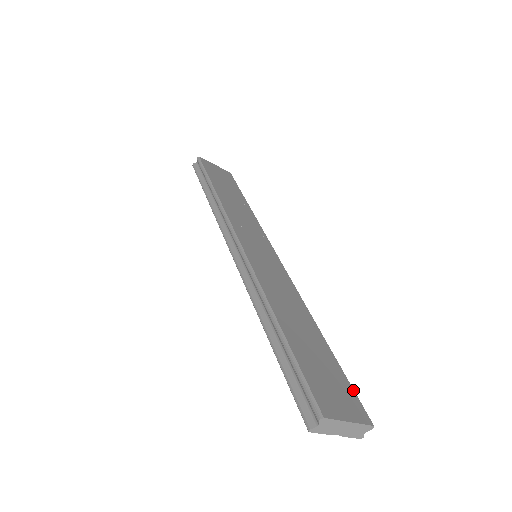
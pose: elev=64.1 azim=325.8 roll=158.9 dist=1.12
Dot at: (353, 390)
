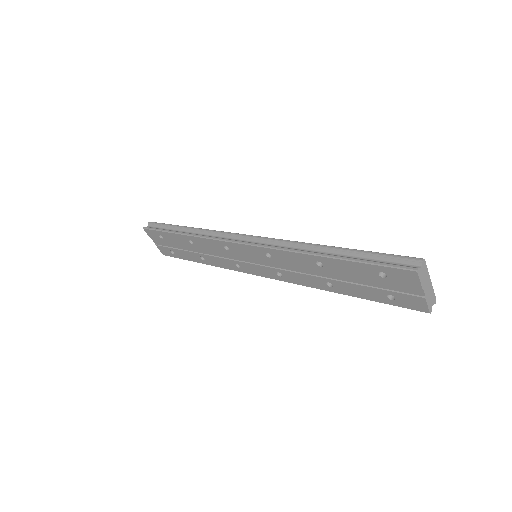
Dot at: occluded
